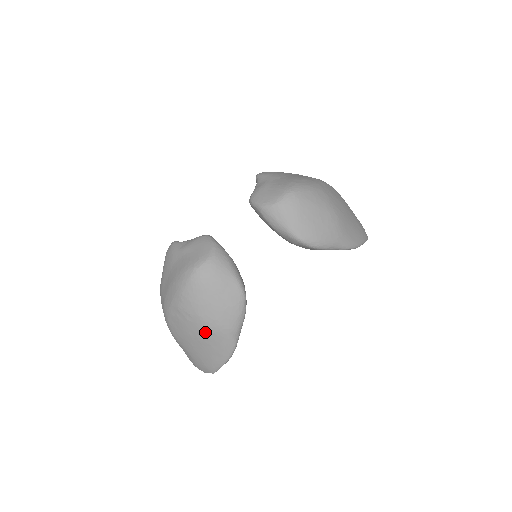
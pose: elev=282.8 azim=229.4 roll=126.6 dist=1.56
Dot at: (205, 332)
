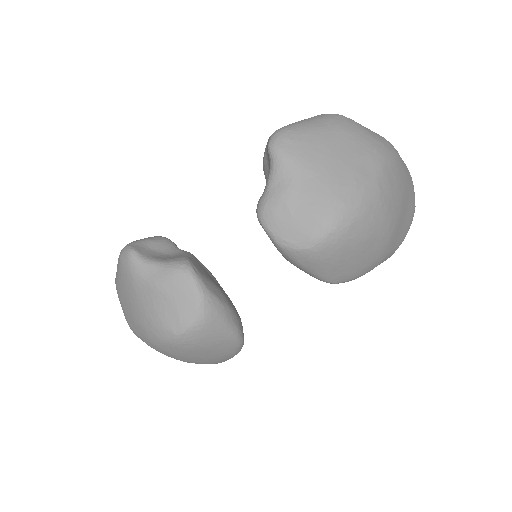
Dot at: occluded
